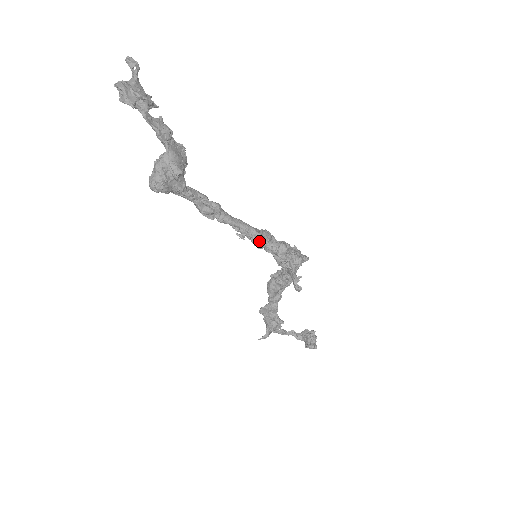
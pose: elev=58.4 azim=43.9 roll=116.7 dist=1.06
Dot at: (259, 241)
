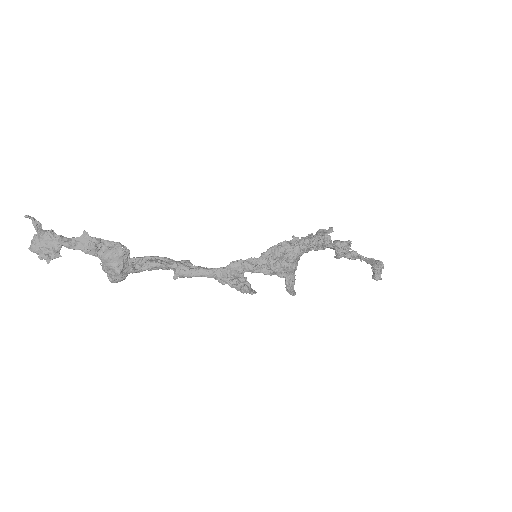
Dot at: (225, 282)
